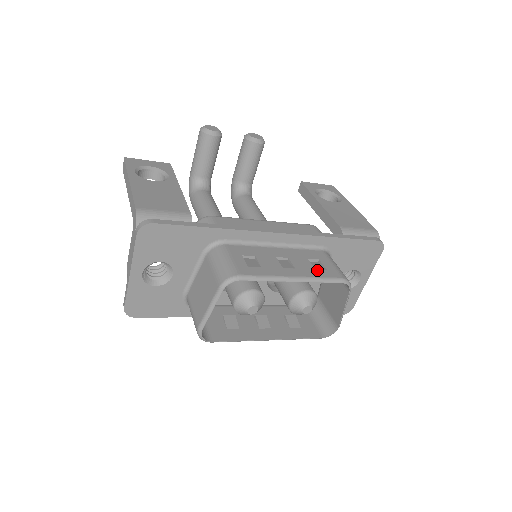
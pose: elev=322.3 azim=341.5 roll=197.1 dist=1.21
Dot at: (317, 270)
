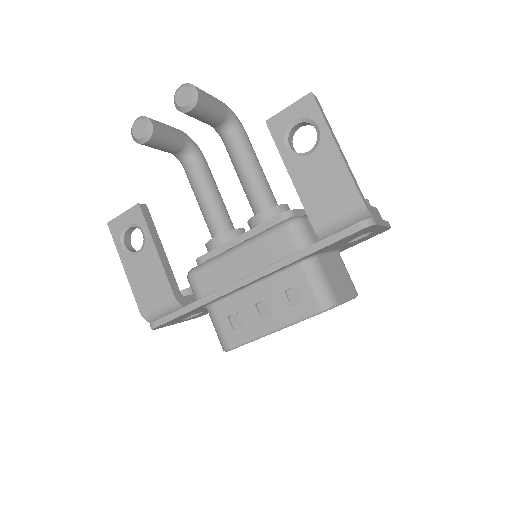
Dot at: (293, 308)
